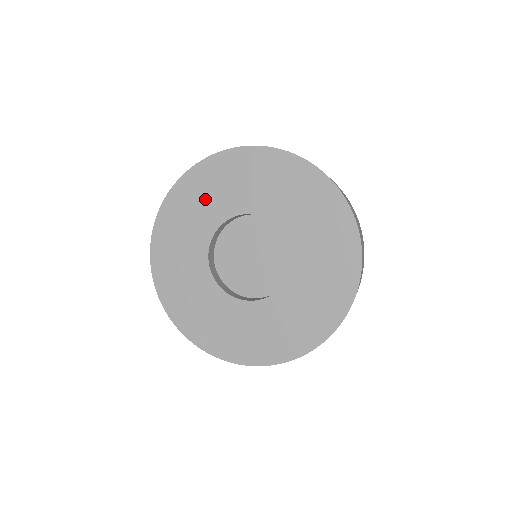
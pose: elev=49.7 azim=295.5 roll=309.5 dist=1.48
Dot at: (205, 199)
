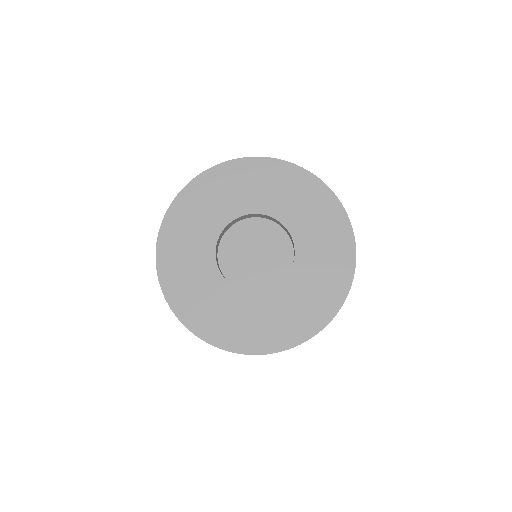
Dot at: (209, 205)
